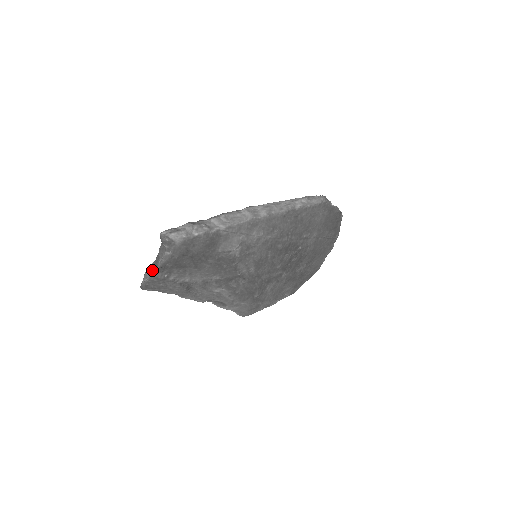
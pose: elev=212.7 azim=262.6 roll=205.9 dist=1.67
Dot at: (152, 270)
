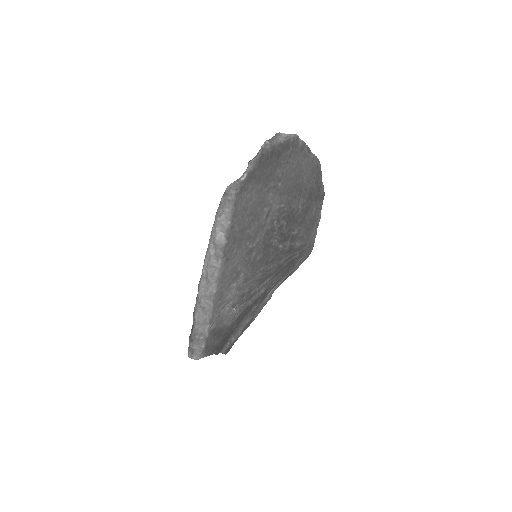
Dot at: occluded
